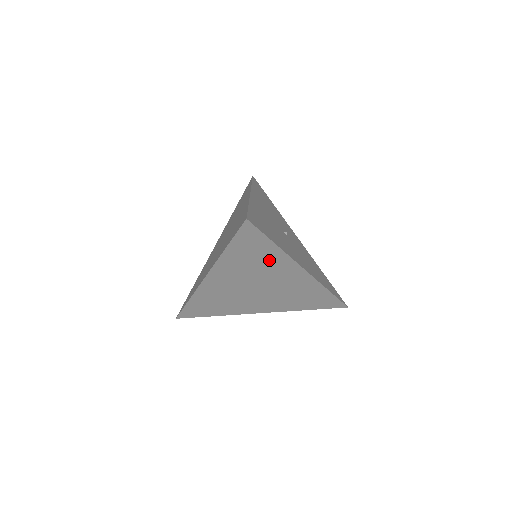
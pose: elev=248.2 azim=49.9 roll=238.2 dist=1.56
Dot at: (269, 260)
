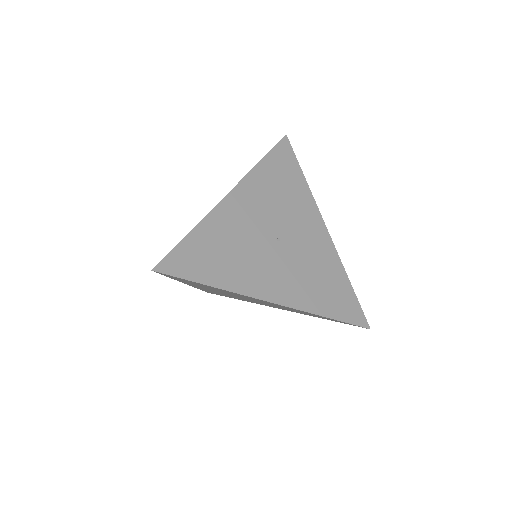
Dot at: (224, 291)
